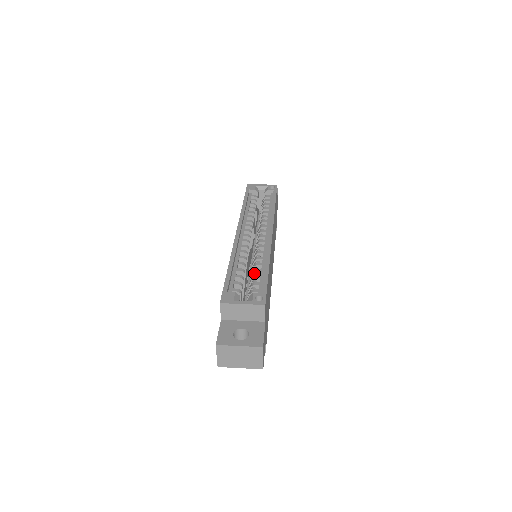
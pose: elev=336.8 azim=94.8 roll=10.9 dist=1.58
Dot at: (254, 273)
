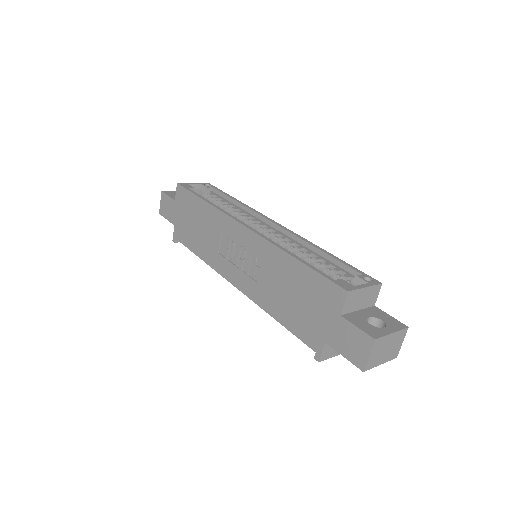
Dot at: (315, 262)
